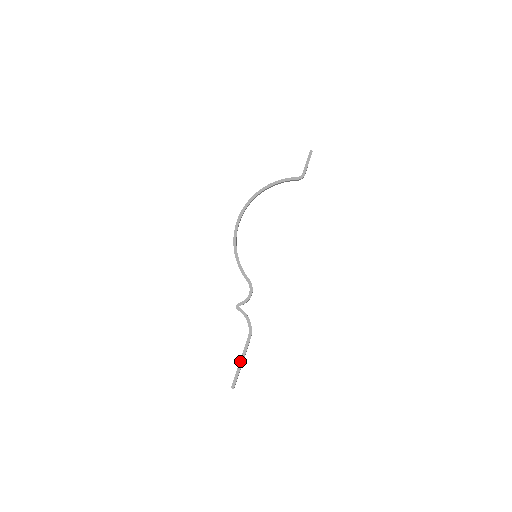
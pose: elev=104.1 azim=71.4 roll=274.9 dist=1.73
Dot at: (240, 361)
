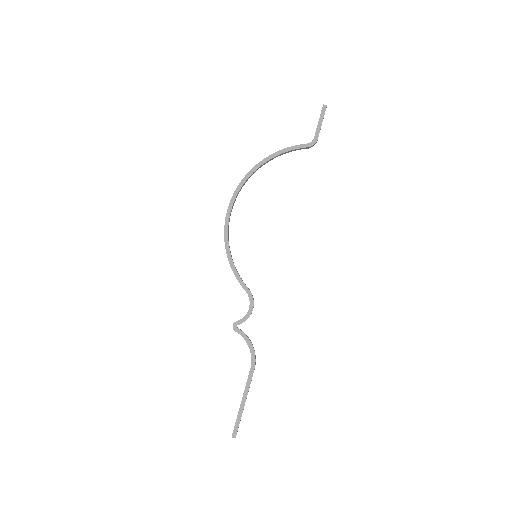
Dot at: (242, 400)
